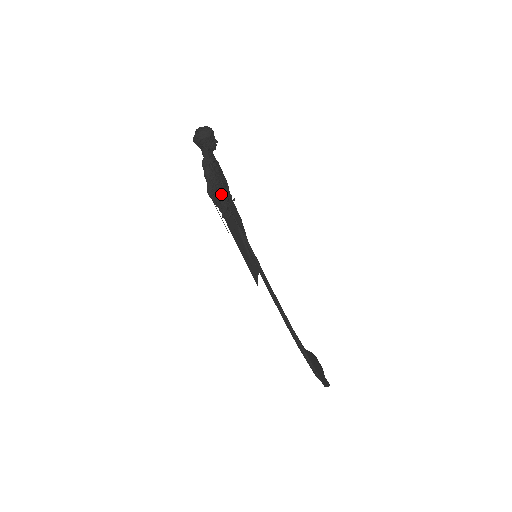
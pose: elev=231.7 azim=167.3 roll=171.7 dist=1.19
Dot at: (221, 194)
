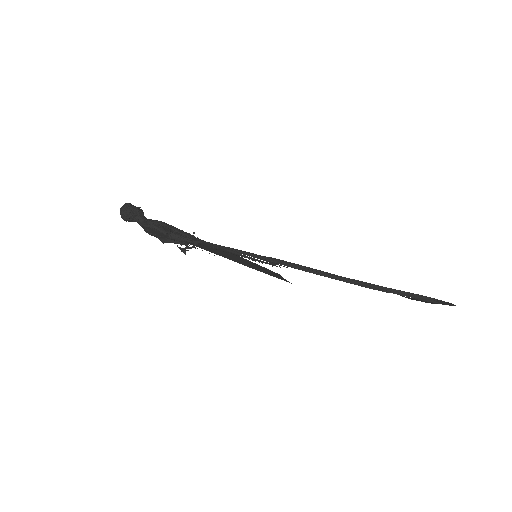
Dot at: (177, 232)
